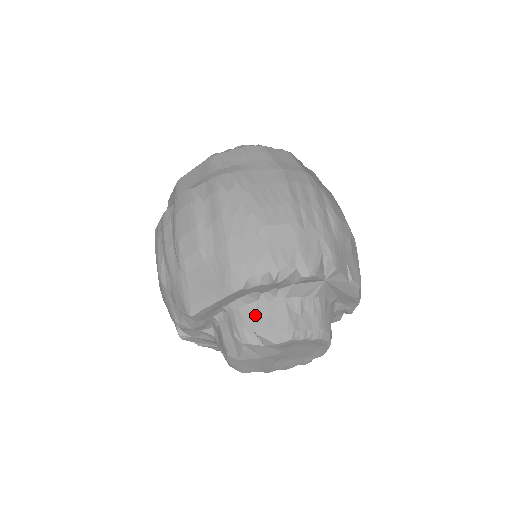
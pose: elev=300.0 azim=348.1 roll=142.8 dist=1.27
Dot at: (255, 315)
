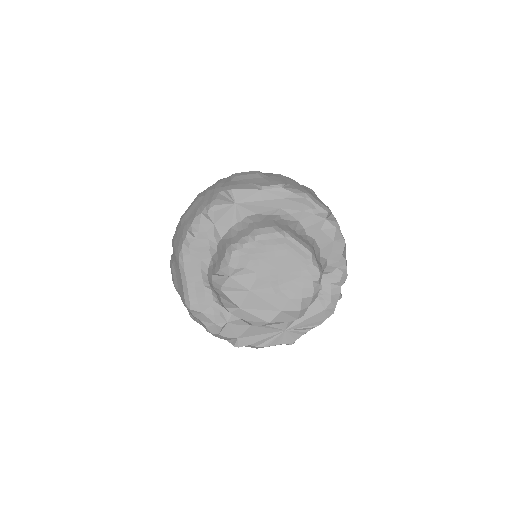
Dot at: (213, 266)
